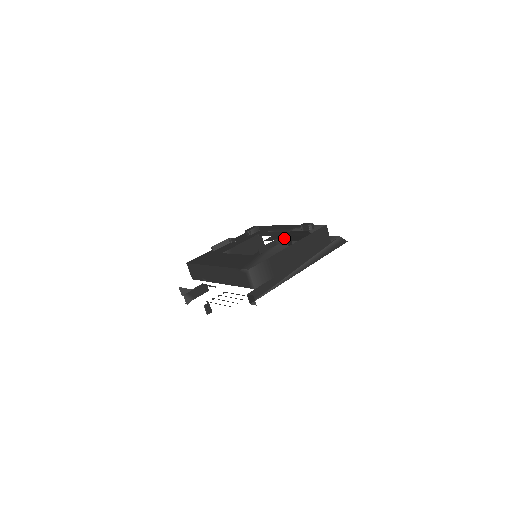
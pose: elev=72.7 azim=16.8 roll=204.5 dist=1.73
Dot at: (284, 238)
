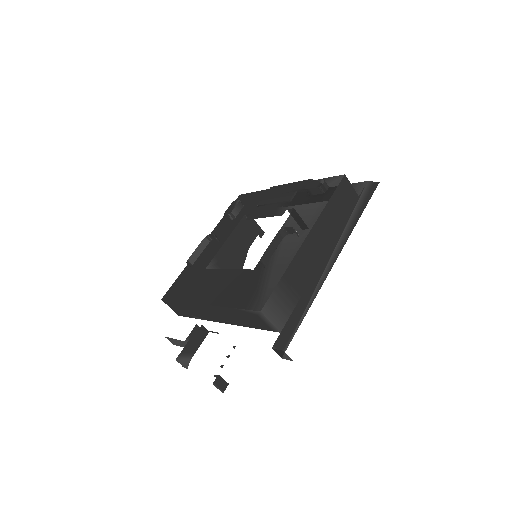
Dot at: (289, 219)
